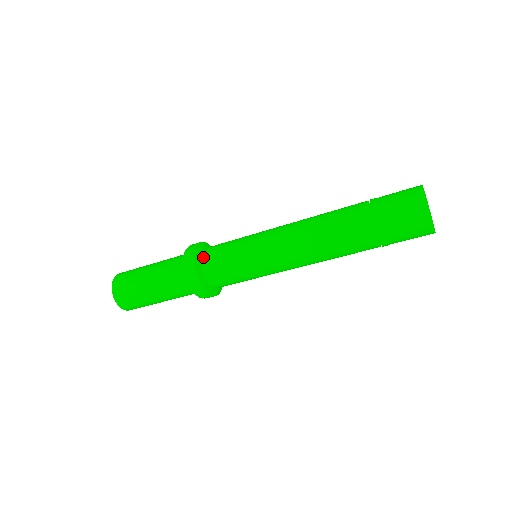
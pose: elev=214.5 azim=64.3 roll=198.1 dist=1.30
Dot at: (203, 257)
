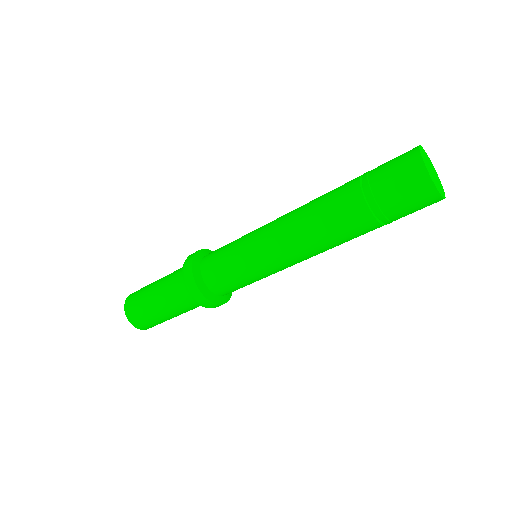
Dot at: (202, 272)
